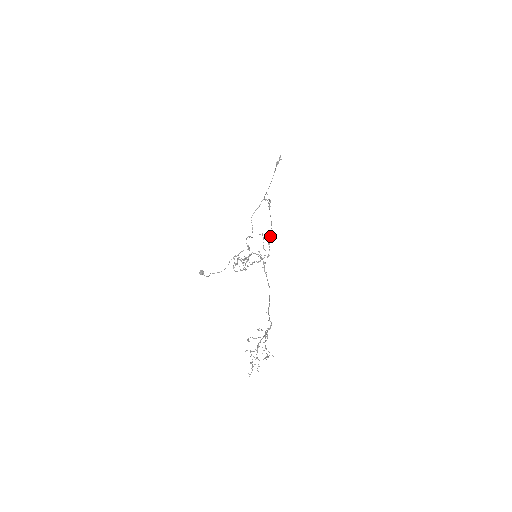
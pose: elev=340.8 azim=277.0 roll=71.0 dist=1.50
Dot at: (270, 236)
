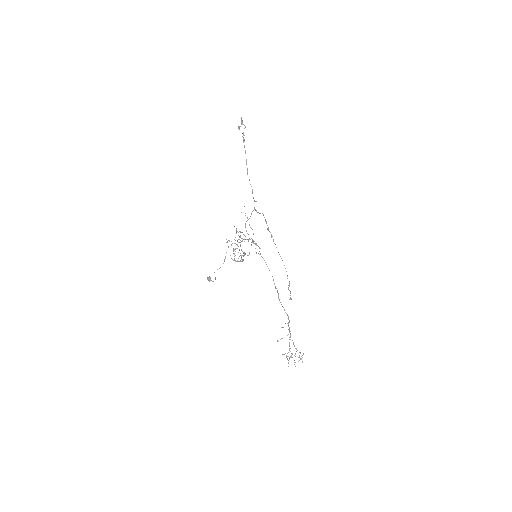
Dot at: occluded
